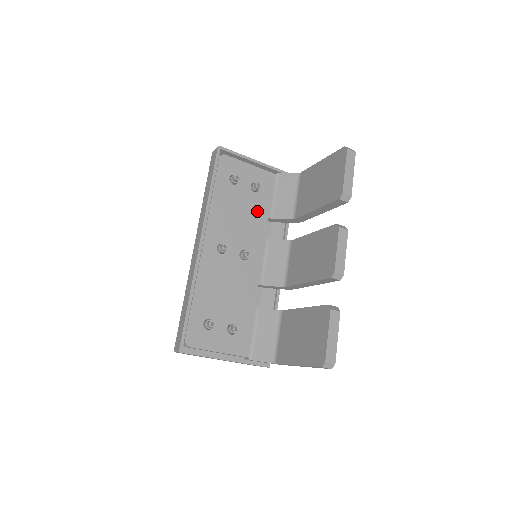
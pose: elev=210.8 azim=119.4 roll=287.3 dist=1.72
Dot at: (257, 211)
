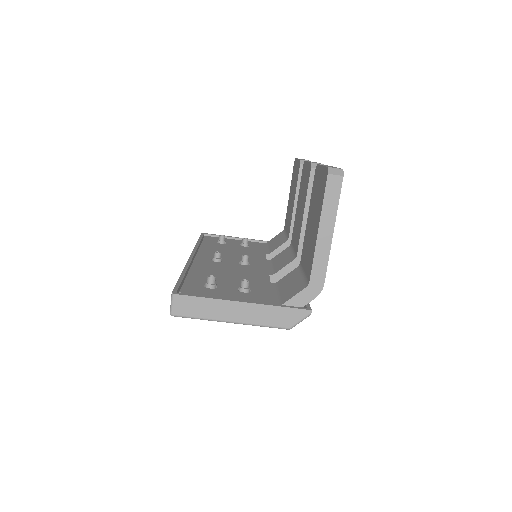
Dot at: (251, 252)
